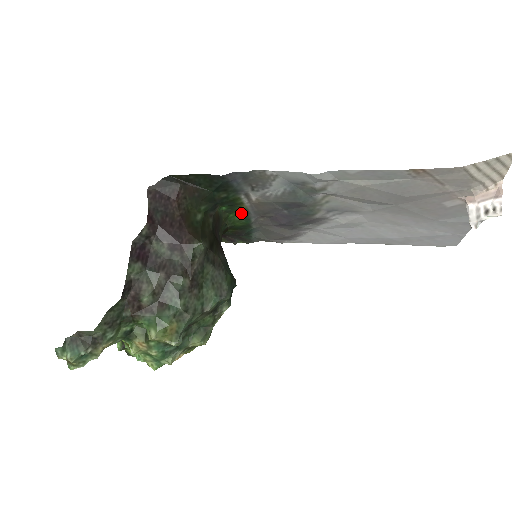
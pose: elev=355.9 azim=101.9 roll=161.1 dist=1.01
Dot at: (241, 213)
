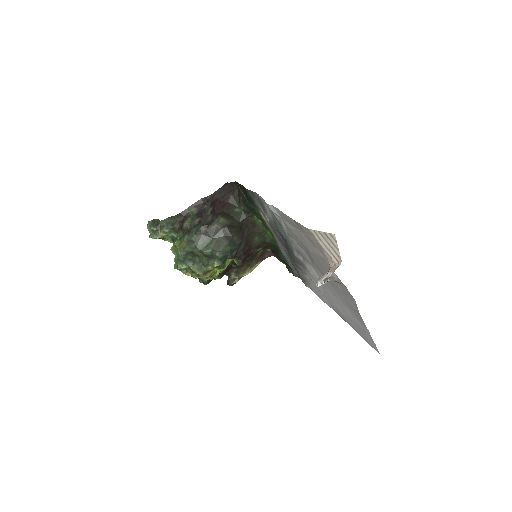
Dot at: (271, 233)
